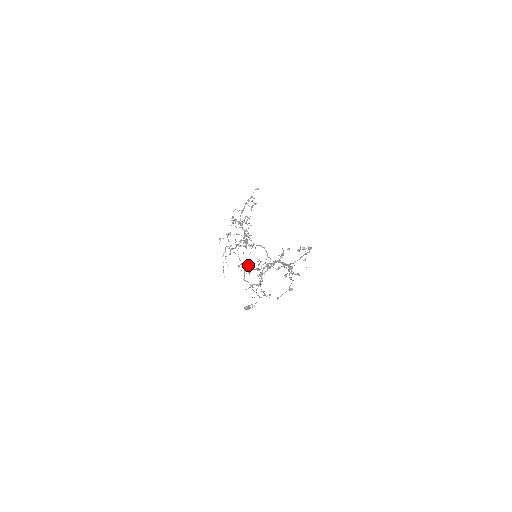
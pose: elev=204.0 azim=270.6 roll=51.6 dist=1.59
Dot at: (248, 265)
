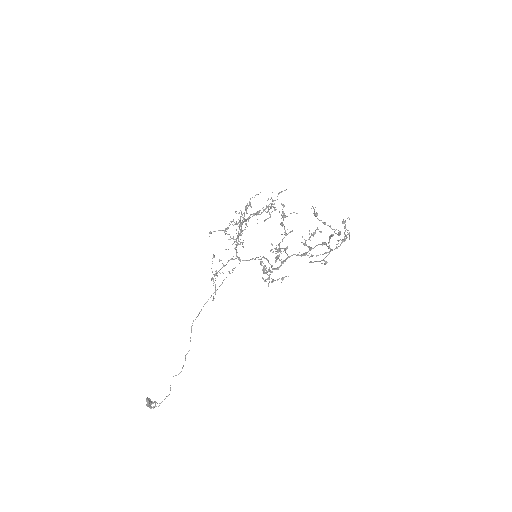
Dot at: occluded
